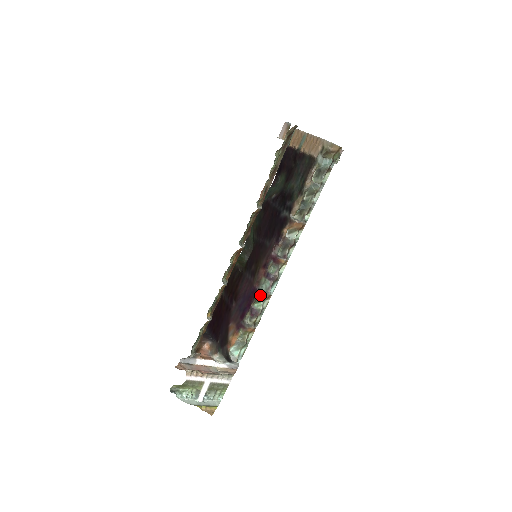
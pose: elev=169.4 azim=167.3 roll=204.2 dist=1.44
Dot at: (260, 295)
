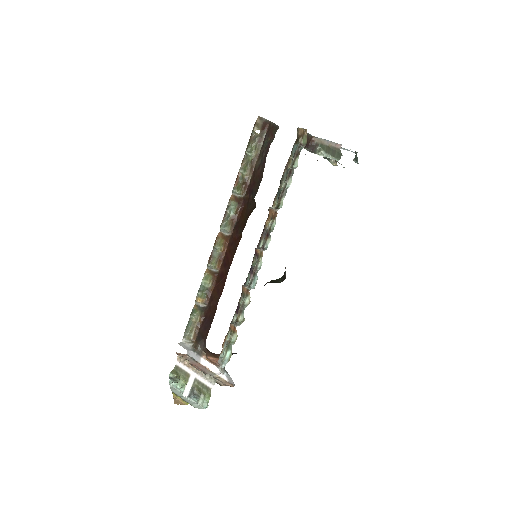
Dot at: (242, 289)
